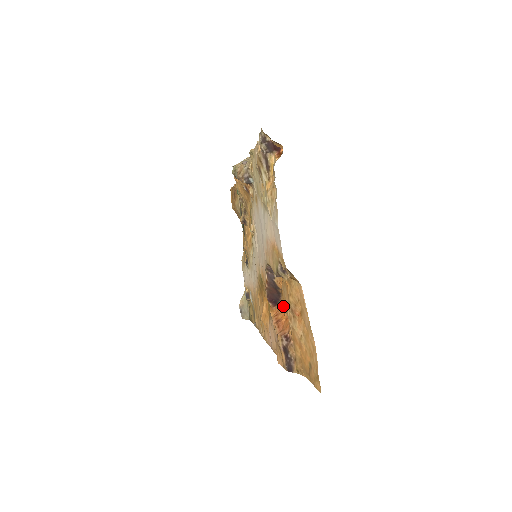
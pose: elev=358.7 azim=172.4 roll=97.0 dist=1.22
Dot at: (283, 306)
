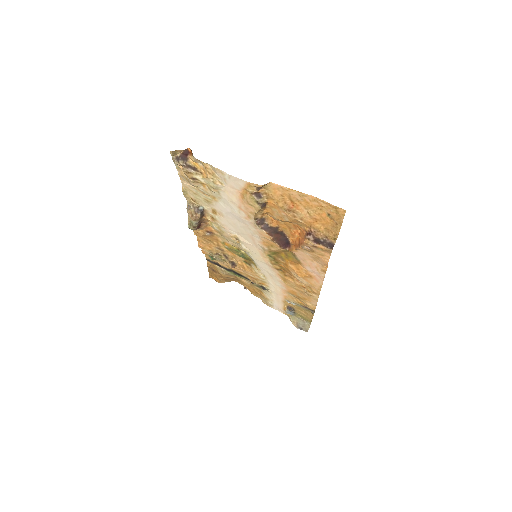
Dot at: (291, 235)
